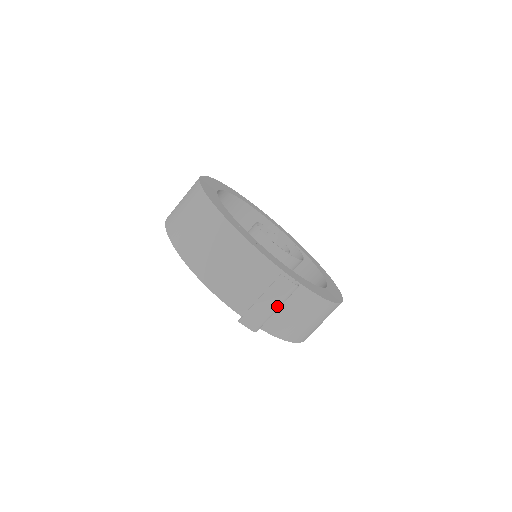
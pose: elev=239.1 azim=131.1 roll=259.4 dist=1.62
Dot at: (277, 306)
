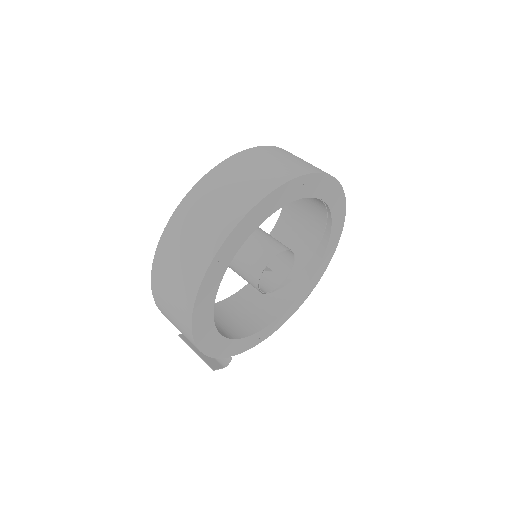
Dot at: occluded
